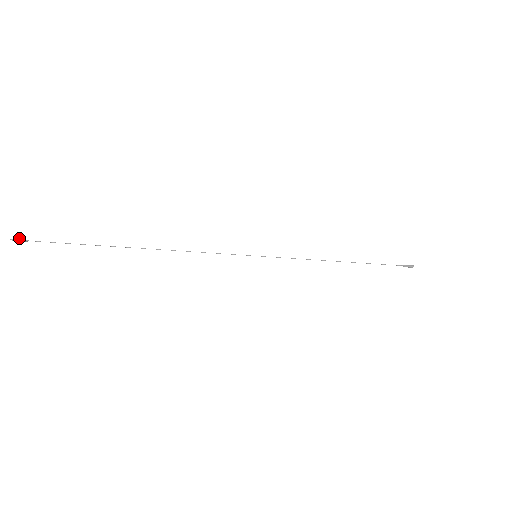
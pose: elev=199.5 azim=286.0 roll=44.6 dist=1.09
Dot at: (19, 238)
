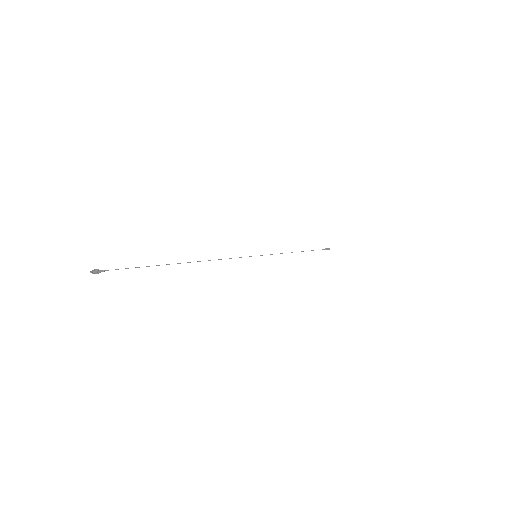
Dot at: (99, 272)
